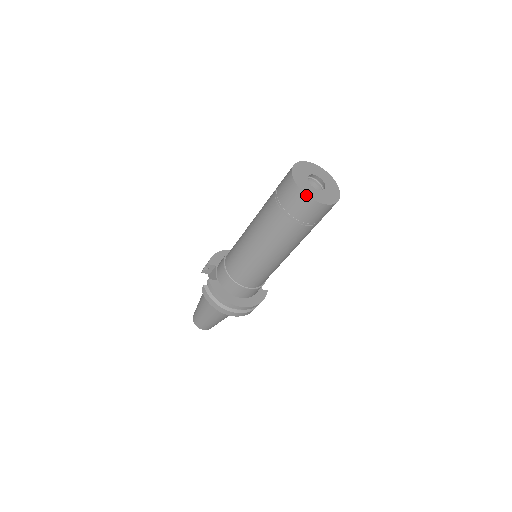
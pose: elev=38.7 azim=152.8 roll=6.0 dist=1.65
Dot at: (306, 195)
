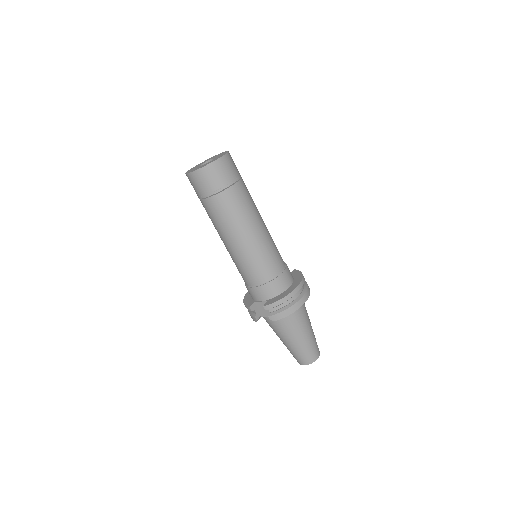
Dot at: (212, 163)
